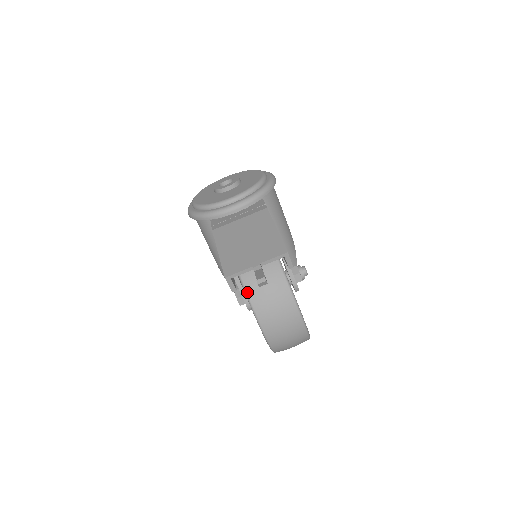
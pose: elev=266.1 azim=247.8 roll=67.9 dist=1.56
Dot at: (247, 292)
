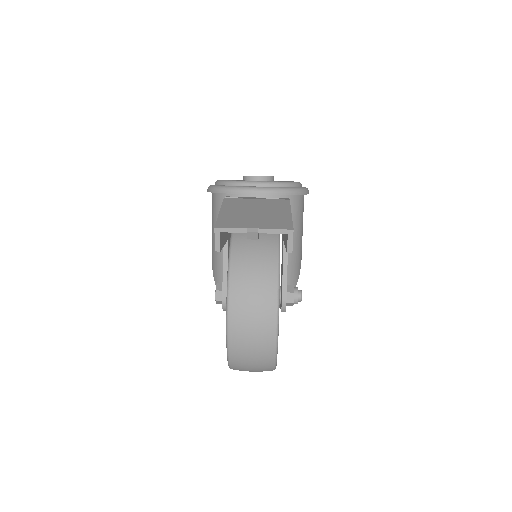
Dot at: (230, 269)
